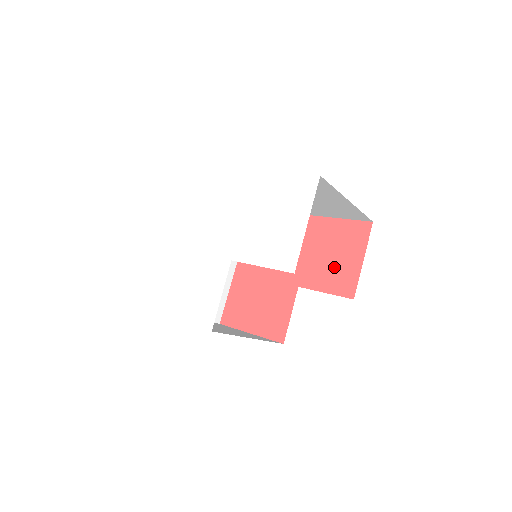
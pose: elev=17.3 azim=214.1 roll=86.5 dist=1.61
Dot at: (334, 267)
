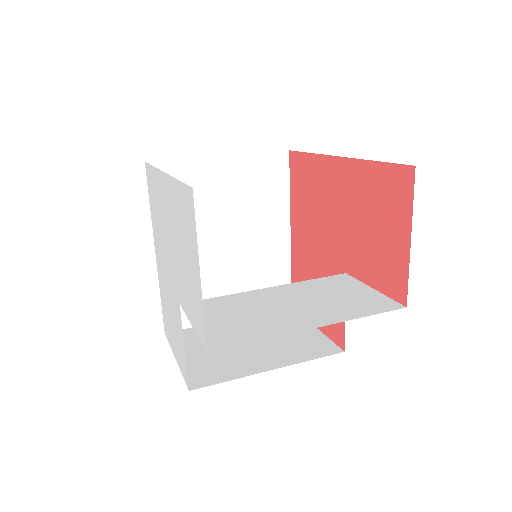
Dot at: (377, 248)
